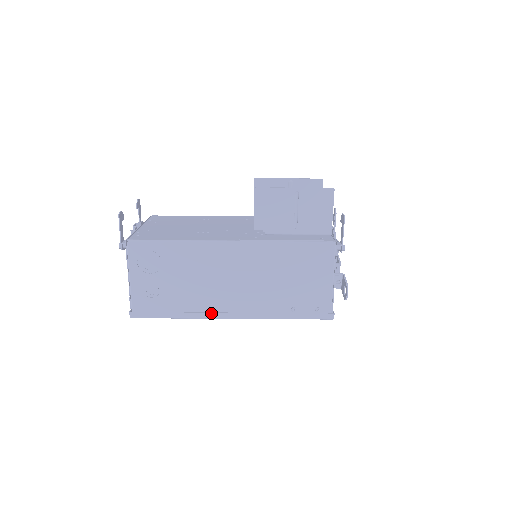
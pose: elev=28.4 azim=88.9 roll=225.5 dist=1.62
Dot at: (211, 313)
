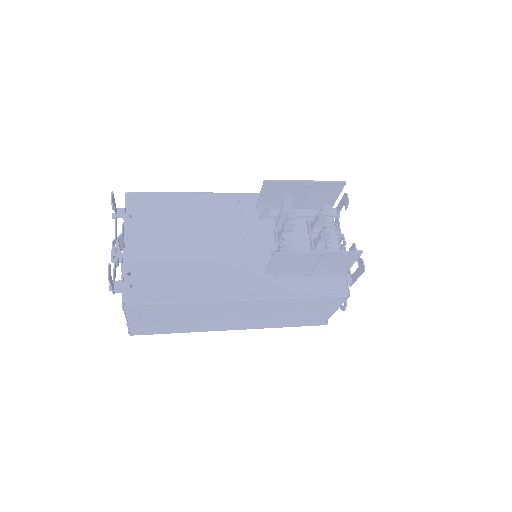
Dot at: (212, 330)
